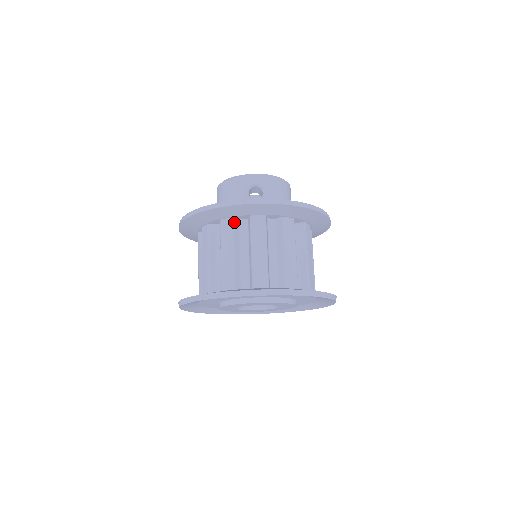
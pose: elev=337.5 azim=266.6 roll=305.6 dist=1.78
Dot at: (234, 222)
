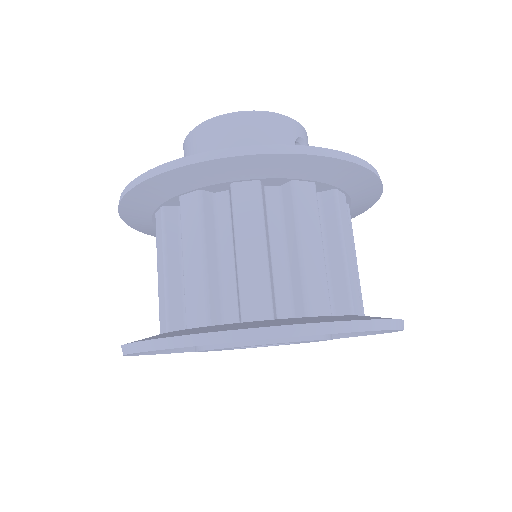
Dot at: (316, 192)
